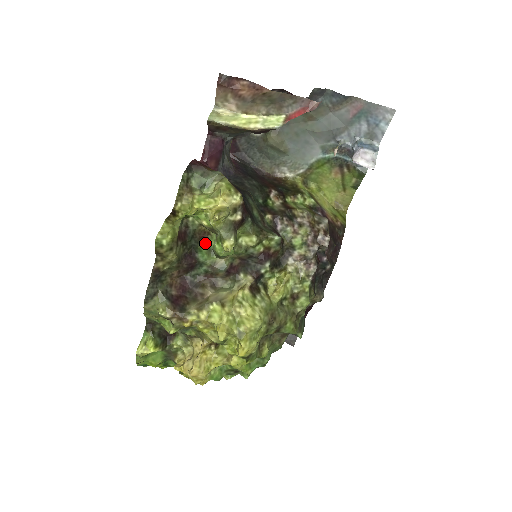
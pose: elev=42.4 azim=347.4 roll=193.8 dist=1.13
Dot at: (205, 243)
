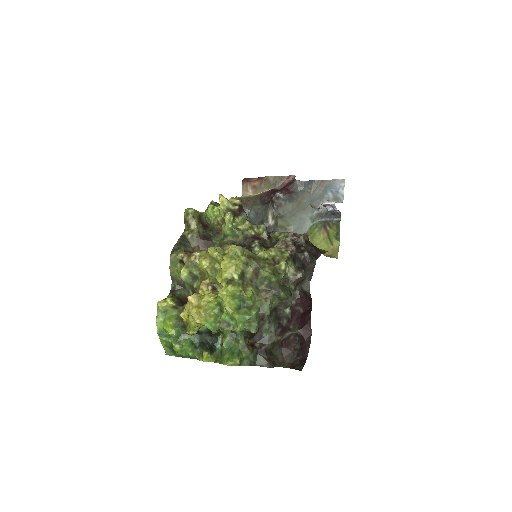
Dot at: (219, 237)
